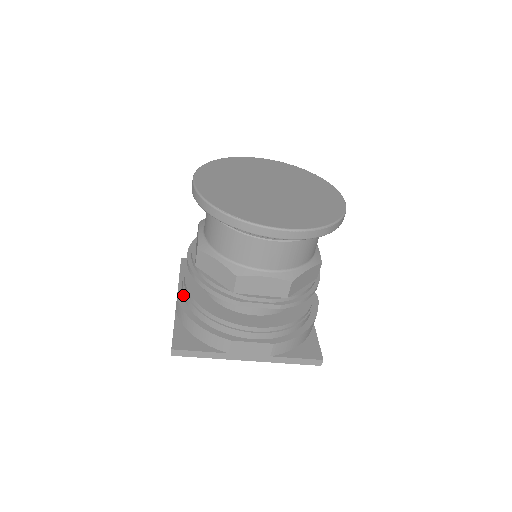
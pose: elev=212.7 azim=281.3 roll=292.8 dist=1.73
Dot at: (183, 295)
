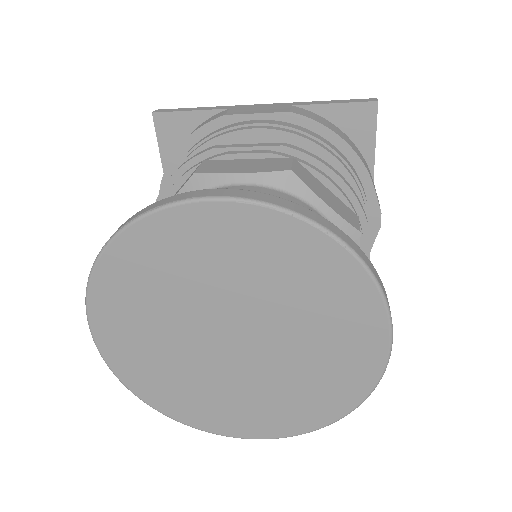
Dot at: occluded
